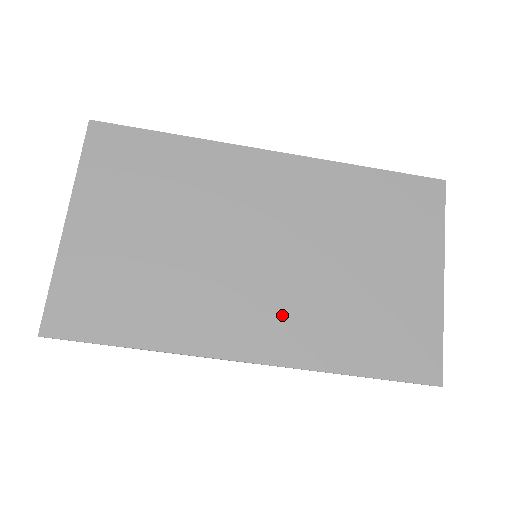
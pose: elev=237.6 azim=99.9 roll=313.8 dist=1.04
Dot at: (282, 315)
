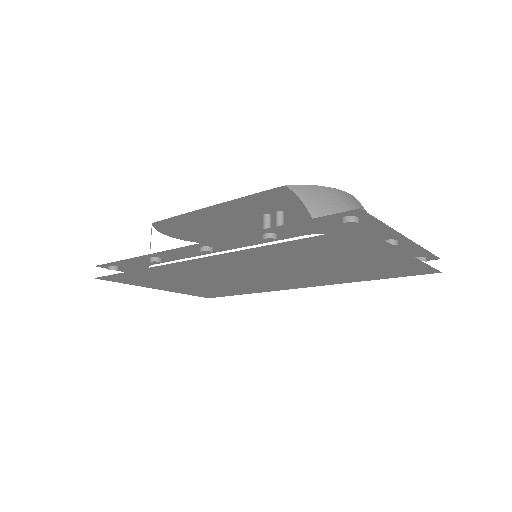
Dot at: (302, 281)
